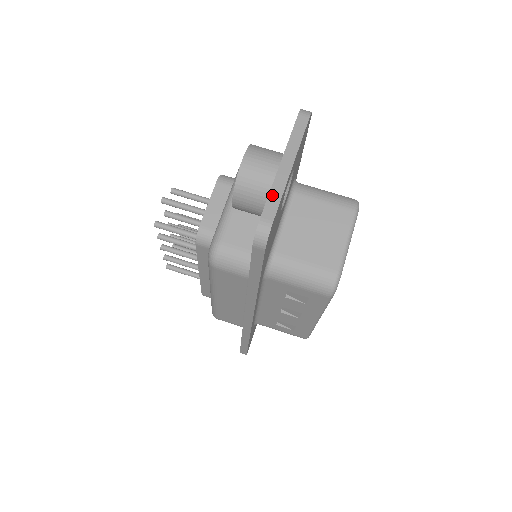
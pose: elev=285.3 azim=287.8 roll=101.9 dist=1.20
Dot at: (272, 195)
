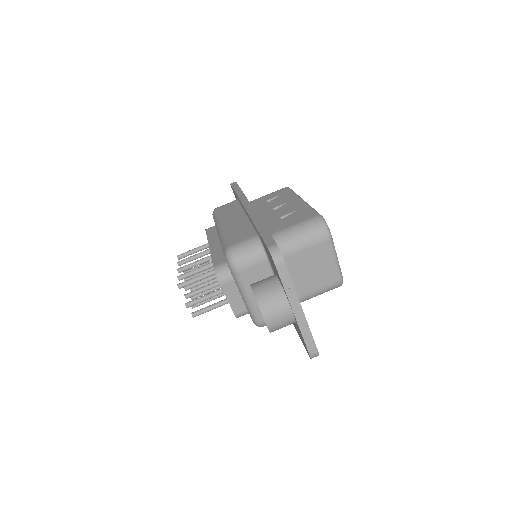
Dot at: (305, 336)
